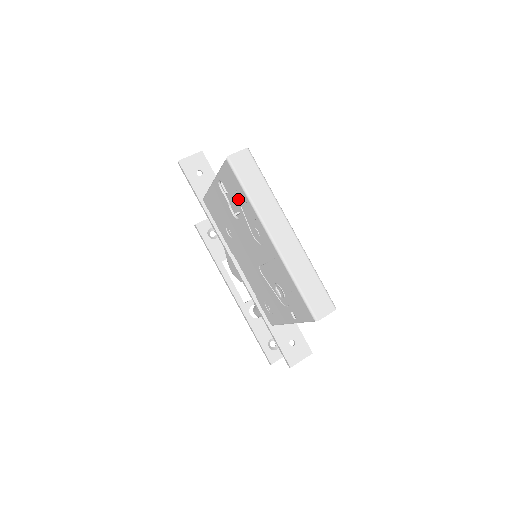
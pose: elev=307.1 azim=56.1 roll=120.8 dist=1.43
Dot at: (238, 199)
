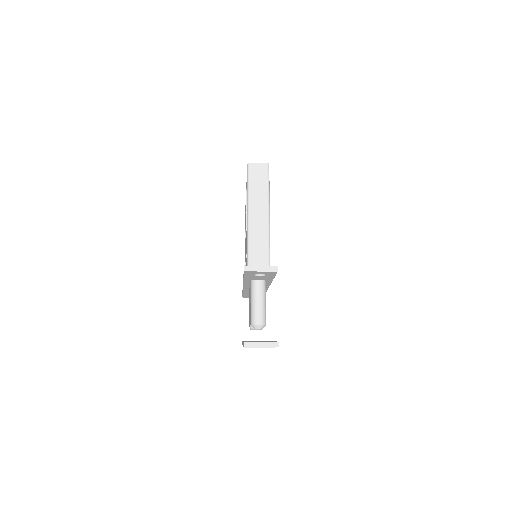
Dot at: occluded
